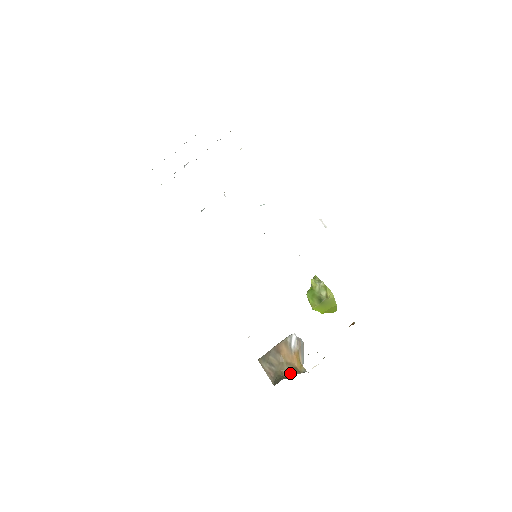
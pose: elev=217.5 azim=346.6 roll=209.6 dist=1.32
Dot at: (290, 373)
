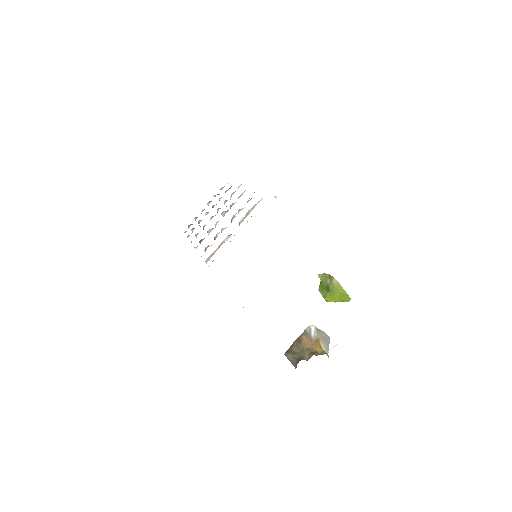
Dot at: (310, 356)
